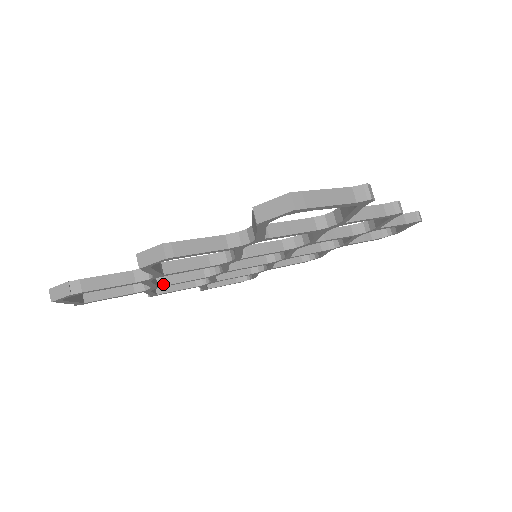
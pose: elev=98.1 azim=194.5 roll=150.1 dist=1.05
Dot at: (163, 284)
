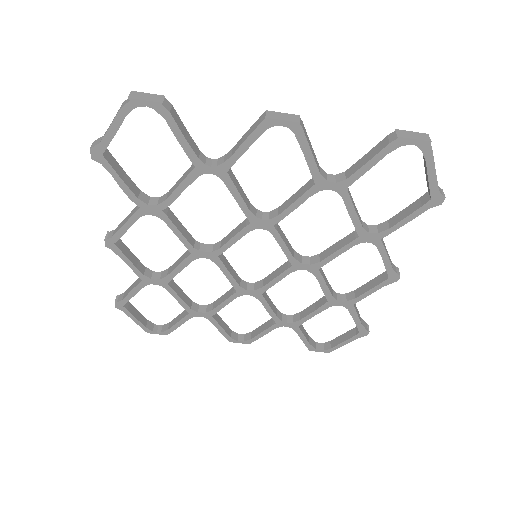
Dot at: (167, 214)
